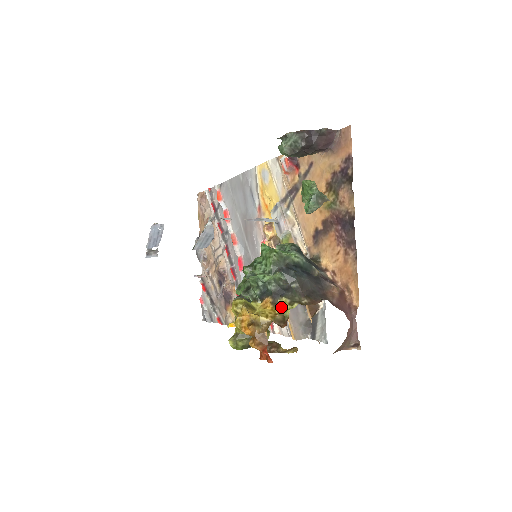
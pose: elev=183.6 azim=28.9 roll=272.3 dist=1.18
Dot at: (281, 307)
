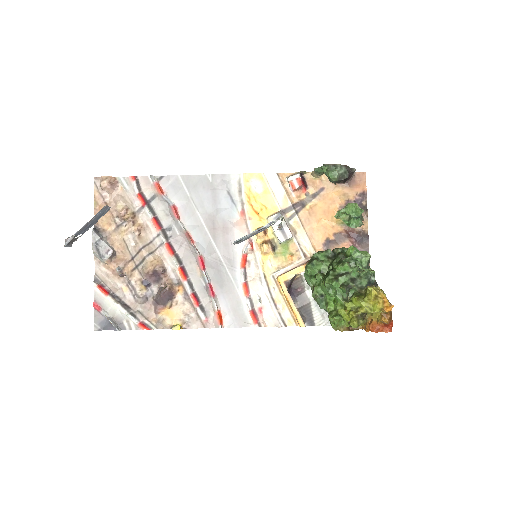
Dot at: occluded
